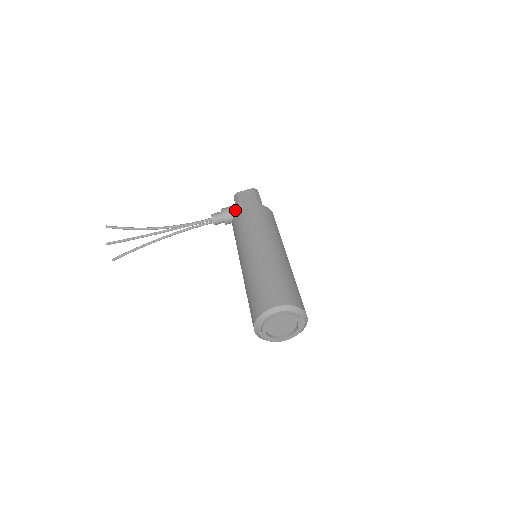
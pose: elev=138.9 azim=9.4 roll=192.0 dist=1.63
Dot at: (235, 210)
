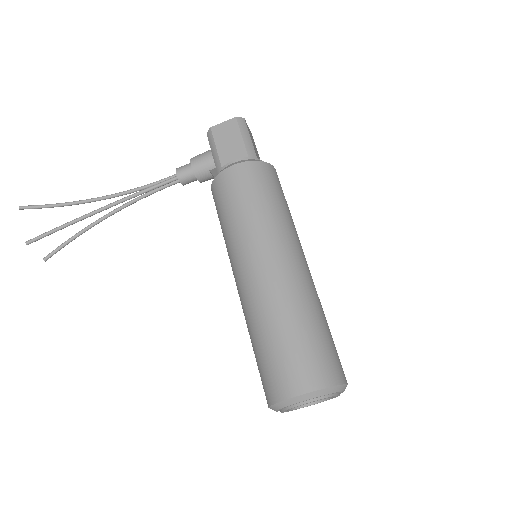
Dot at: (212, 163)
